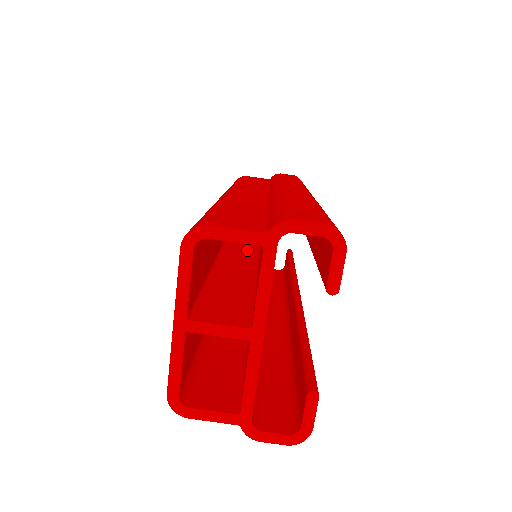
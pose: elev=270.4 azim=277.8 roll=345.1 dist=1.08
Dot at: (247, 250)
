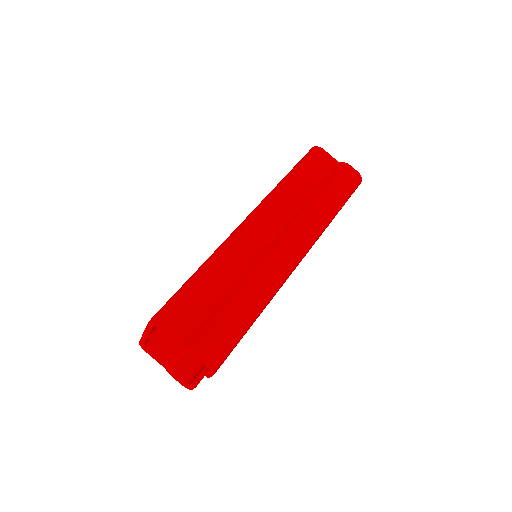
Dot at: occluded
